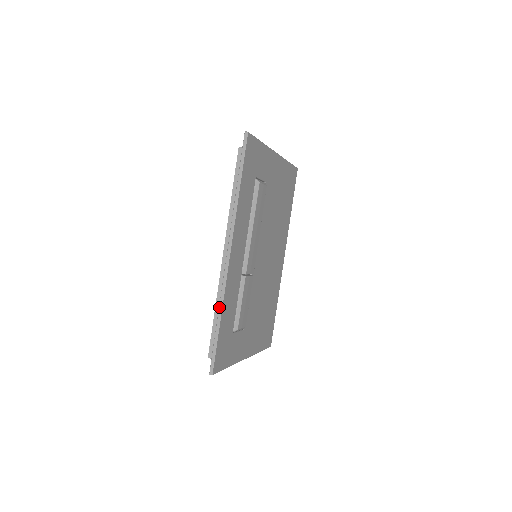
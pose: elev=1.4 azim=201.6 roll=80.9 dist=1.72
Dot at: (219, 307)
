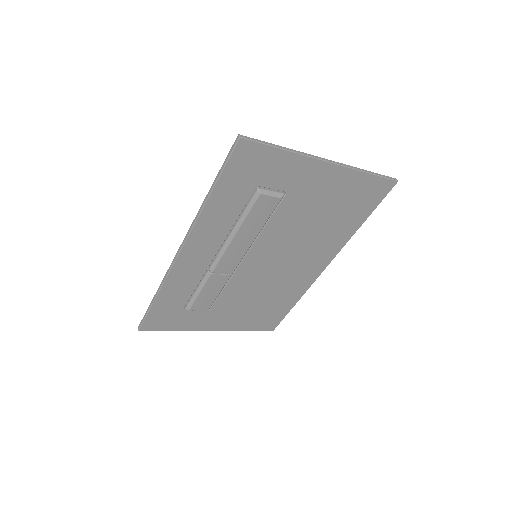
Dot at: (159, 287)
